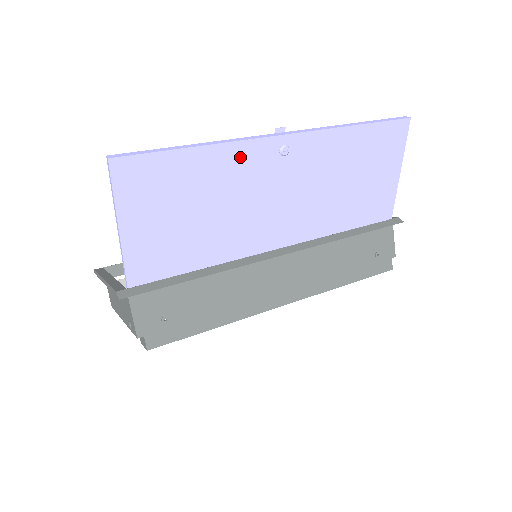
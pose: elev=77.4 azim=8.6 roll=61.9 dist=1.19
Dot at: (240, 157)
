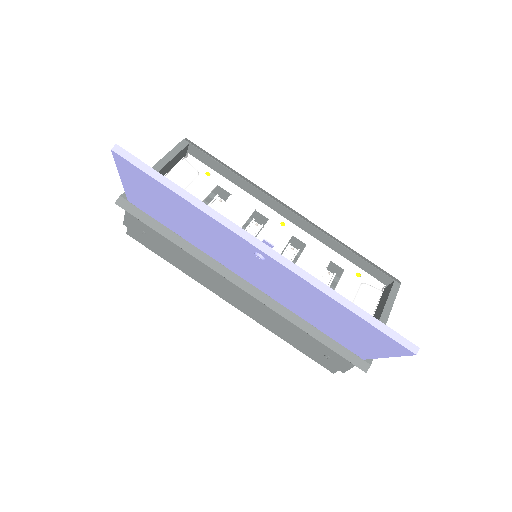
Dot at: (218, 227)
